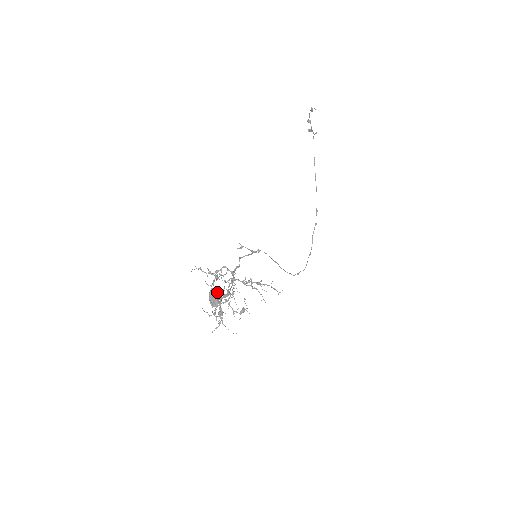
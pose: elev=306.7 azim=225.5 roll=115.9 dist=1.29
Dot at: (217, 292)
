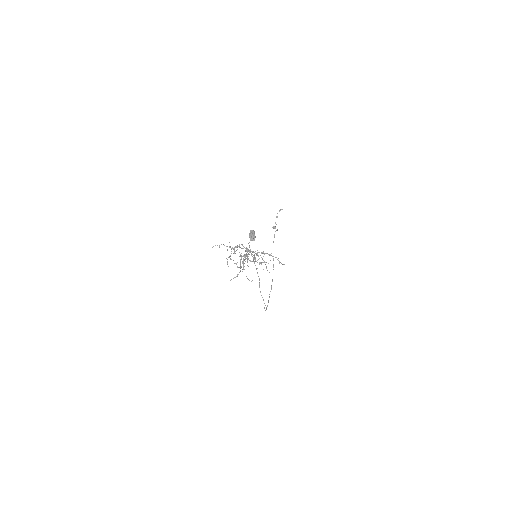
Dot at: occluded
